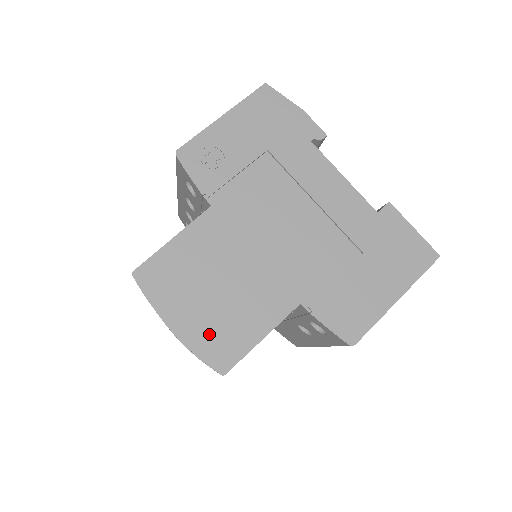
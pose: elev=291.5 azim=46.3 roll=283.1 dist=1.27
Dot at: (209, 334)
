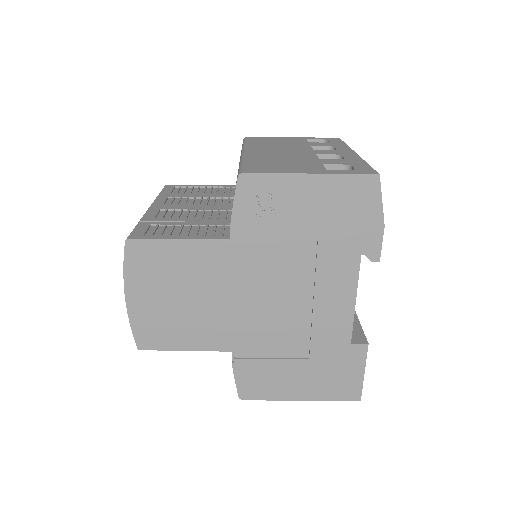
Dot at: (150, 320)
